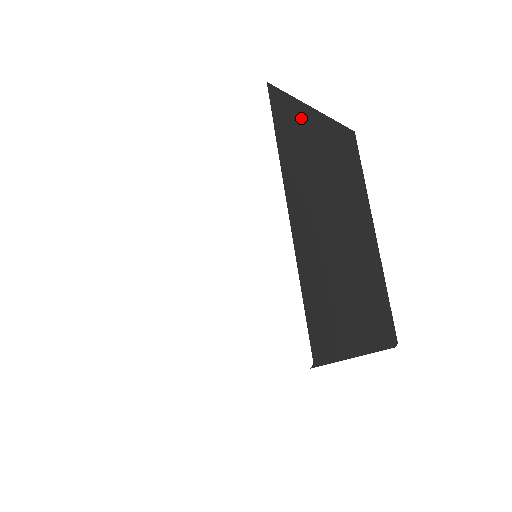
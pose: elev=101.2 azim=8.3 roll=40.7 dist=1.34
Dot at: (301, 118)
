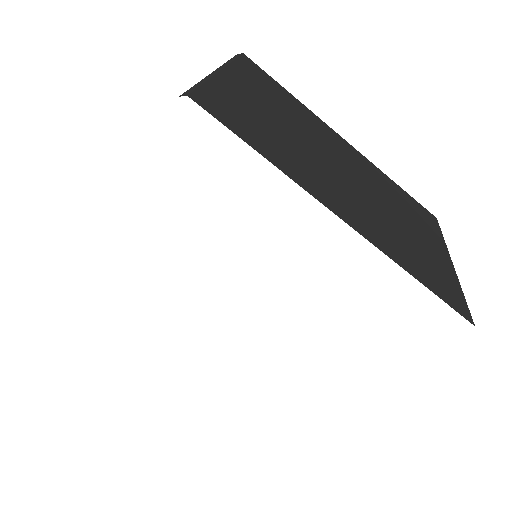
Dot at: (232, 99)
